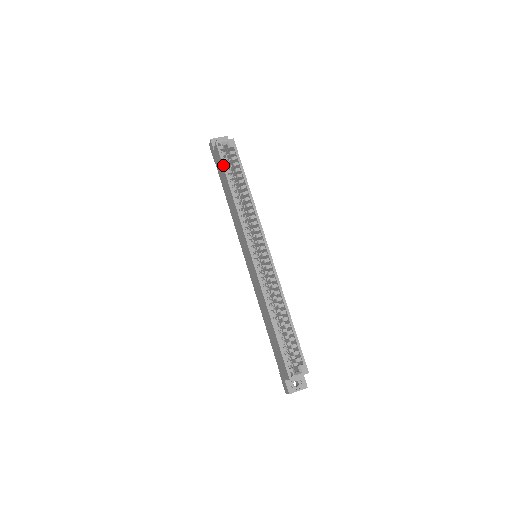
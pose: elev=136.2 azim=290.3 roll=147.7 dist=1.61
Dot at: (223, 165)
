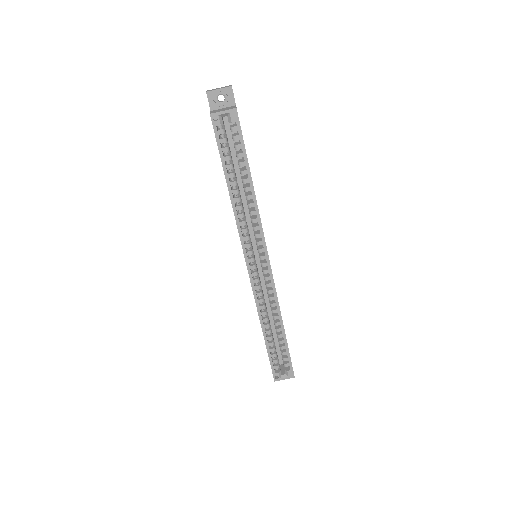
Dot at: (219, 151)
